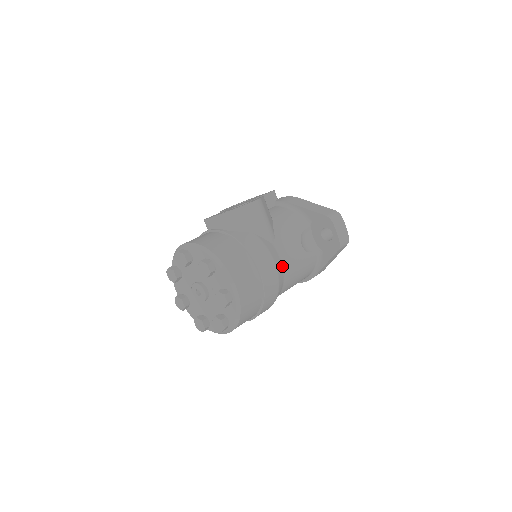
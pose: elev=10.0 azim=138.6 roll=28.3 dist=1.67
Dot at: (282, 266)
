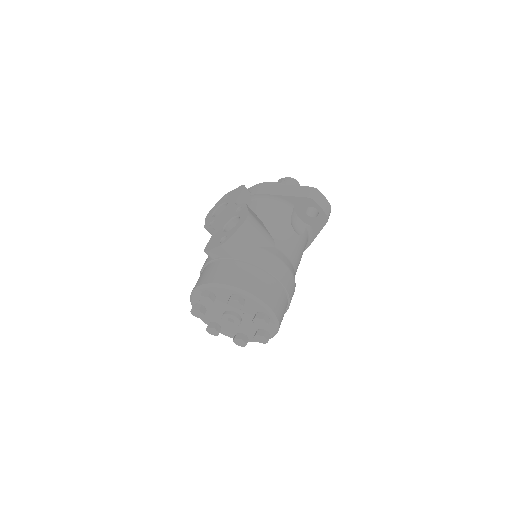
Dot at: (290, 262)
